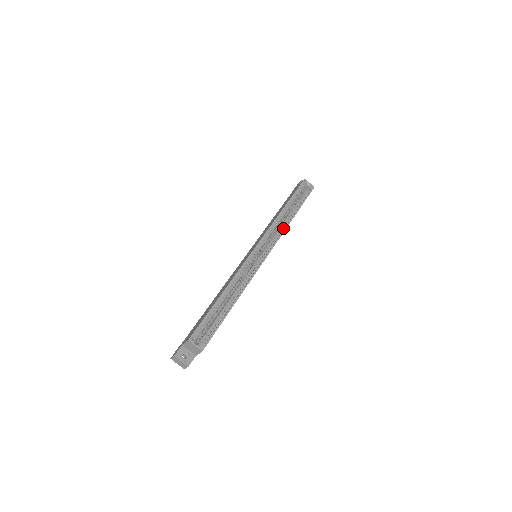
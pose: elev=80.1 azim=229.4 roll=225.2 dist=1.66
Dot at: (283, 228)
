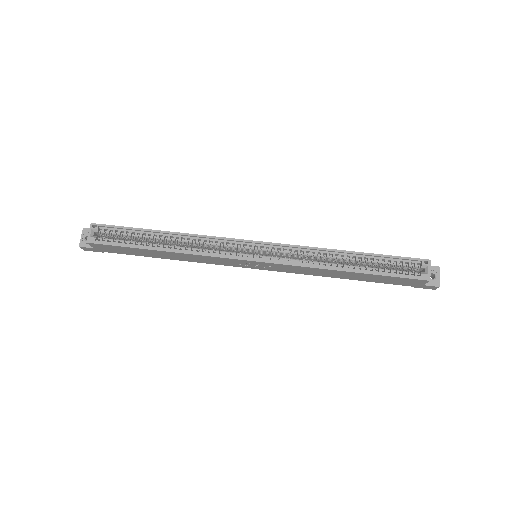
Dot at: (315, 265)
